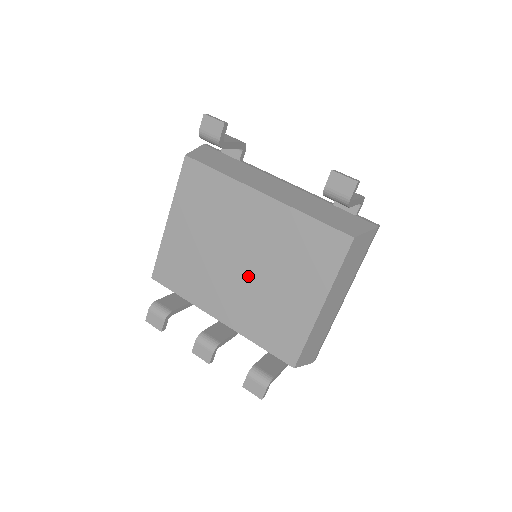
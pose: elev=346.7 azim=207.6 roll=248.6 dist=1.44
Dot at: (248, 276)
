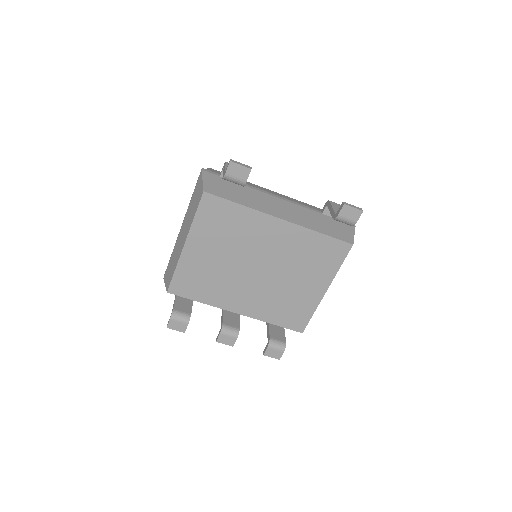
Dot at: (266, 279)
